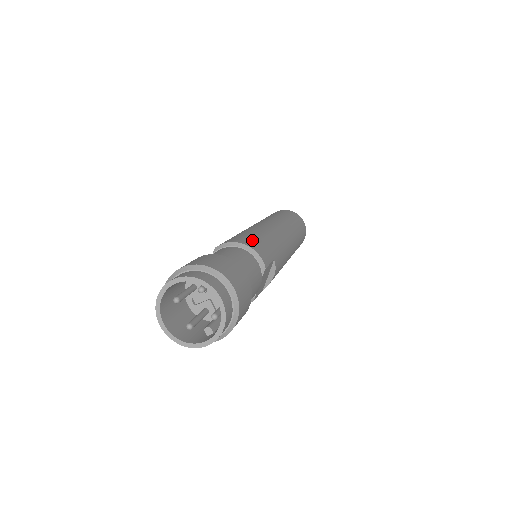
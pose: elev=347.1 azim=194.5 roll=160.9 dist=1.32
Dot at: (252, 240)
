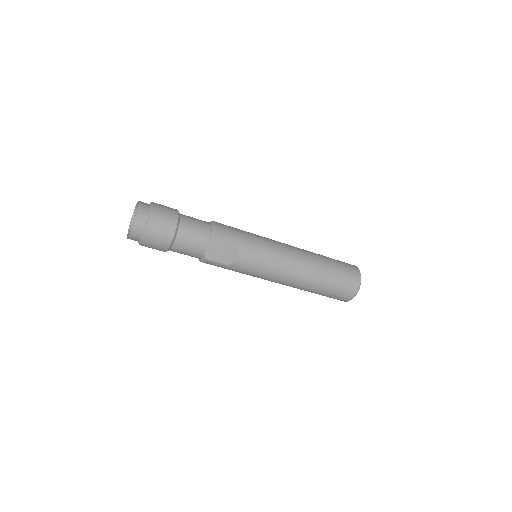
Dot at: (228, 227)
